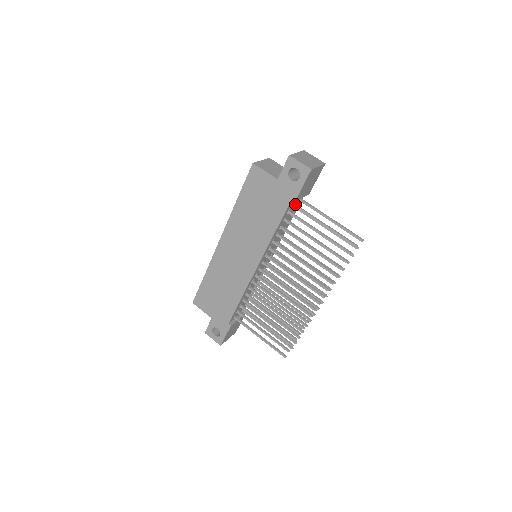
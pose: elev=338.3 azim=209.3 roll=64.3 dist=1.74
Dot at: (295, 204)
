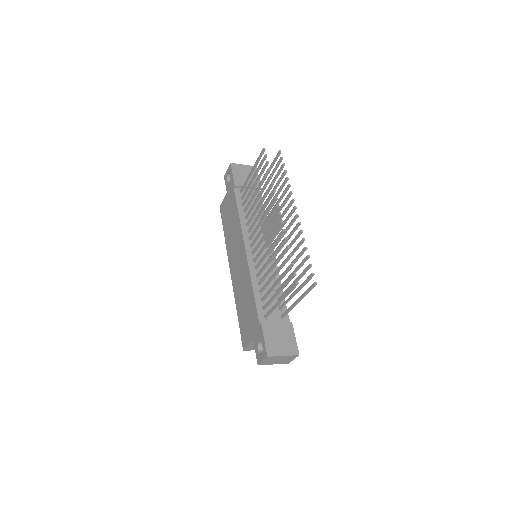
Dot at: (241, 190)
